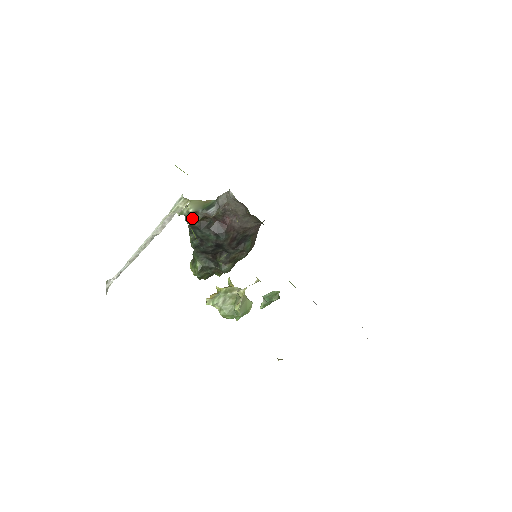
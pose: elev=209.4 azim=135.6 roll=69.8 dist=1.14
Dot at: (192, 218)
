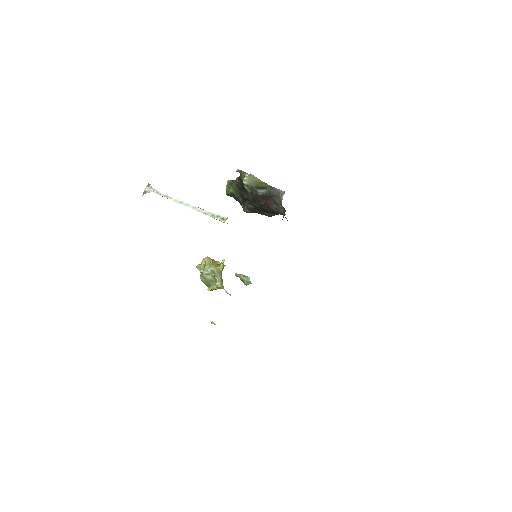
Dot at: occluded
